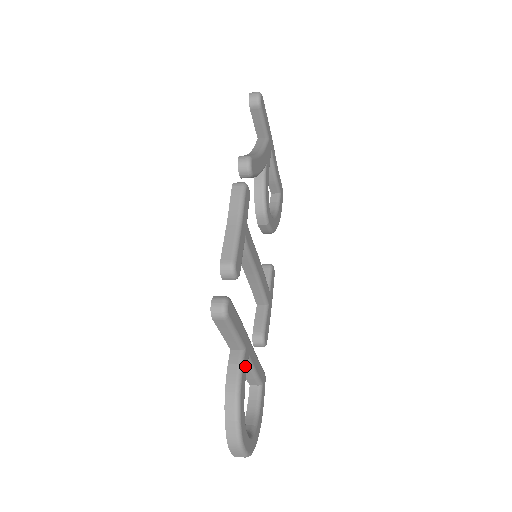
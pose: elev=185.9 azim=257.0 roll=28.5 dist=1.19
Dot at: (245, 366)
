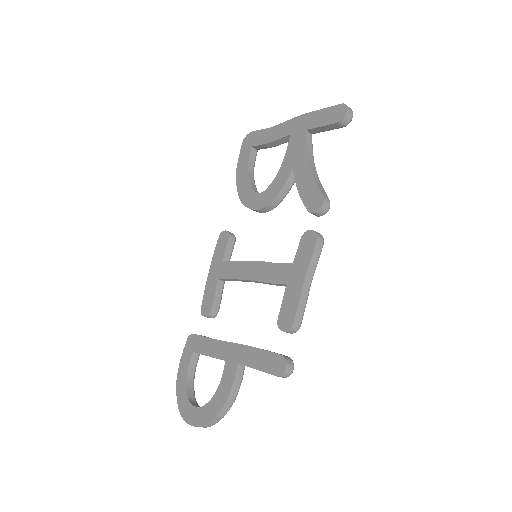
Dot at: occluded
